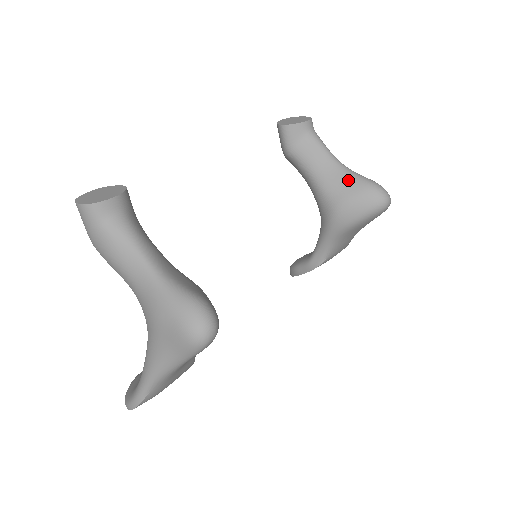
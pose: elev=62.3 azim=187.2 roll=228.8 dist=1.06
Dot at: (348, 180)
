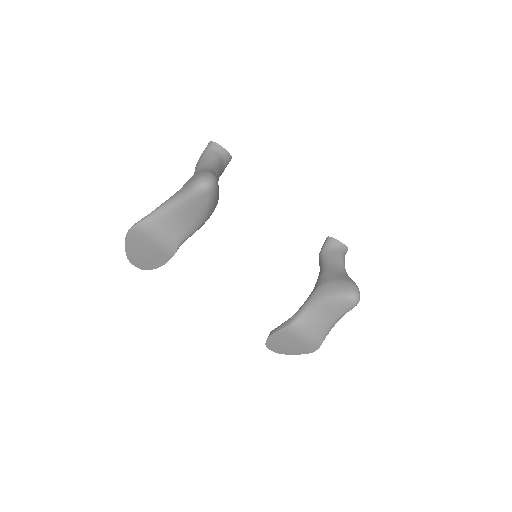
Dot at: (342, 275)
